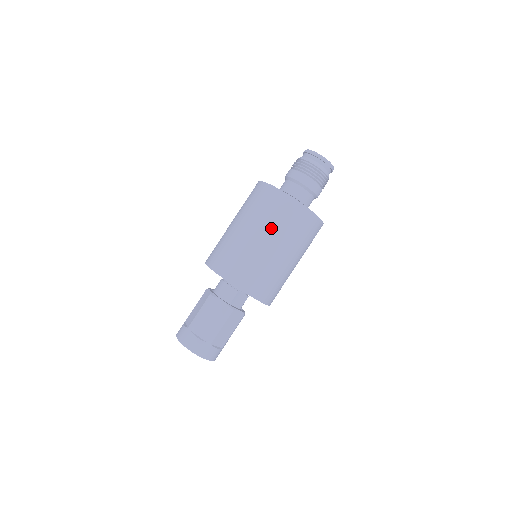
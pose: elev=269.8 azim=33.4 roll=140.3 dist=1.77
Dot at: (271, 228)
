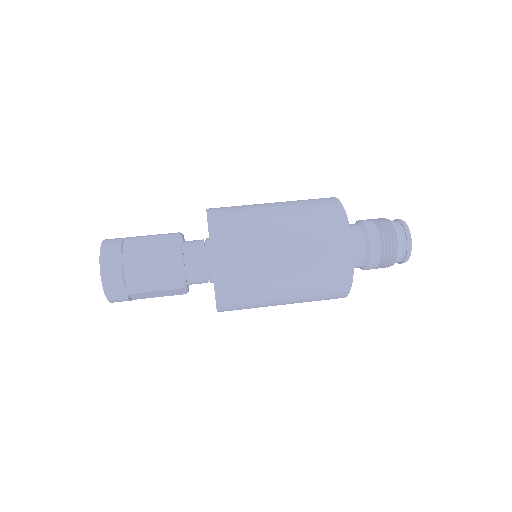
Dot at: (297, 215)
